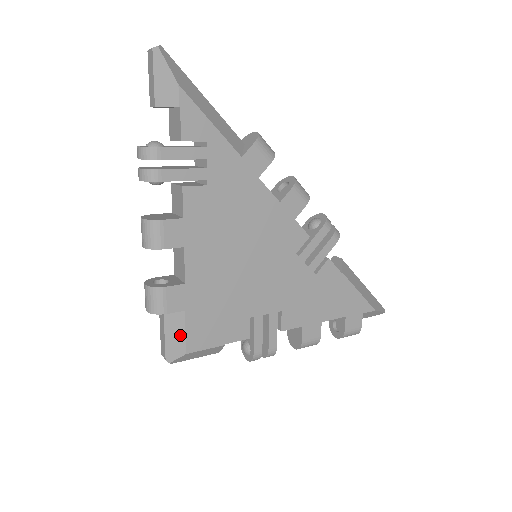
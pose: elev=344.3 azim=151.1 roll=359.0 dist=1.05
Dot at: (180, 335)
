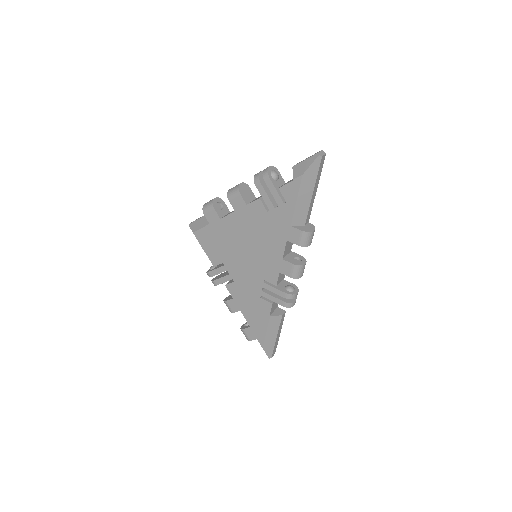
Dot at: (200, 226)
